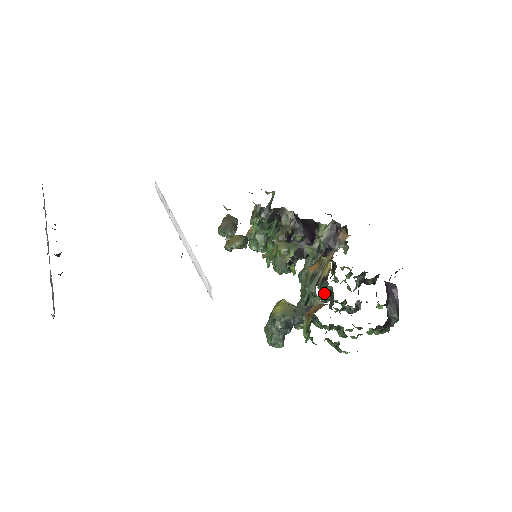
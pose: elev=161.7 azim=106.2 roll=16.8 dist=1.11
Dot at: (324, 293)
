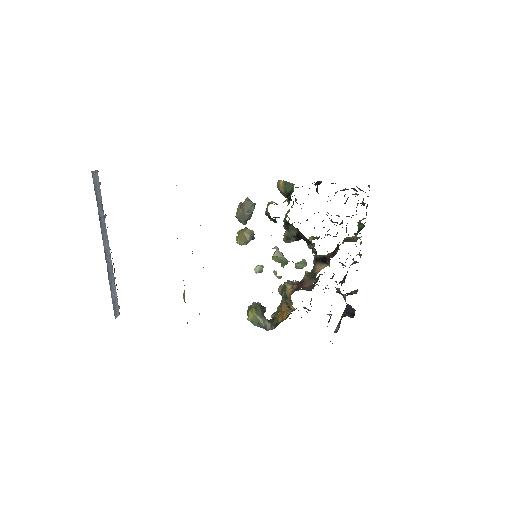
Dot at: occluded
